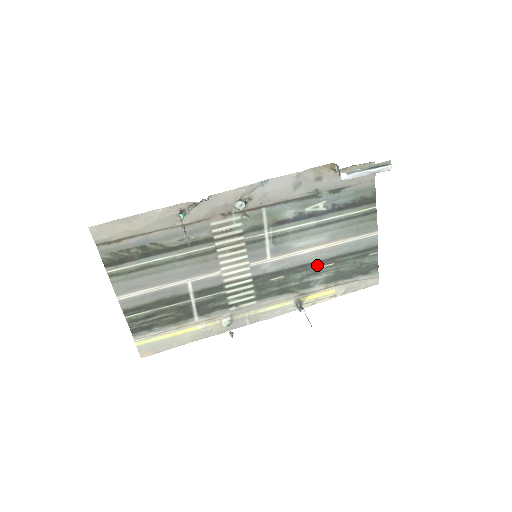
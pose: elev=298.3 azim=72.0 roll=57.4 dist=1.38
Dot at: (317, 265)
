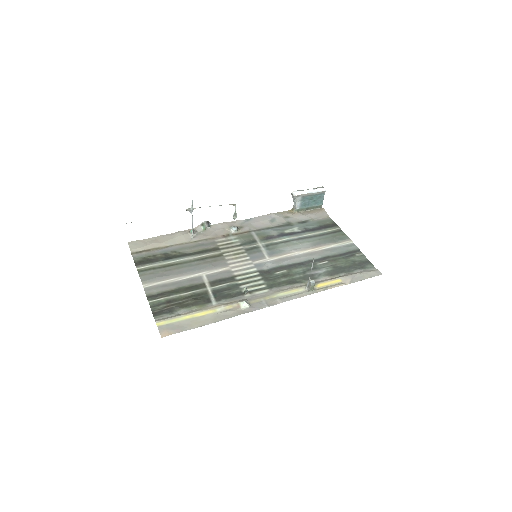
Dot at: (313, 263)
